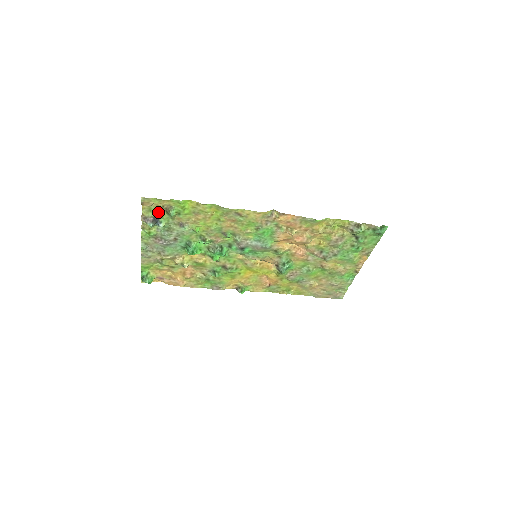
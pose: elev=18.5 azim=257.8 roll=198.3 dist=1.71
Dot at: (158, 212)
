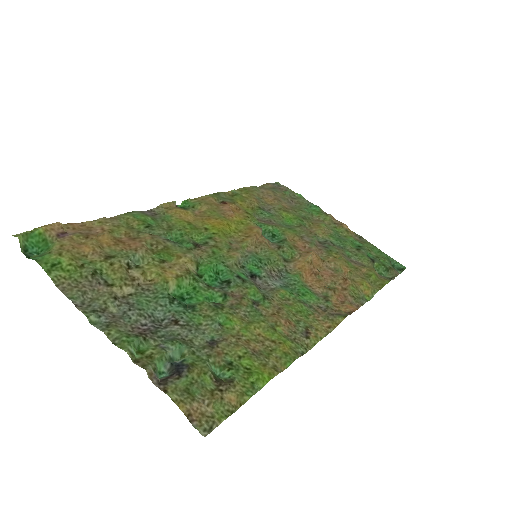
Dot at: (198, 380)
